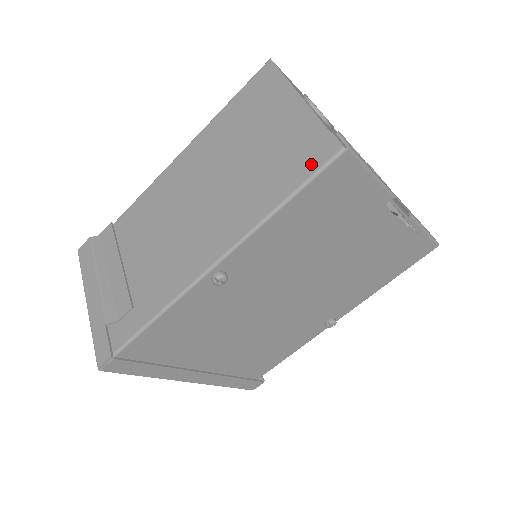
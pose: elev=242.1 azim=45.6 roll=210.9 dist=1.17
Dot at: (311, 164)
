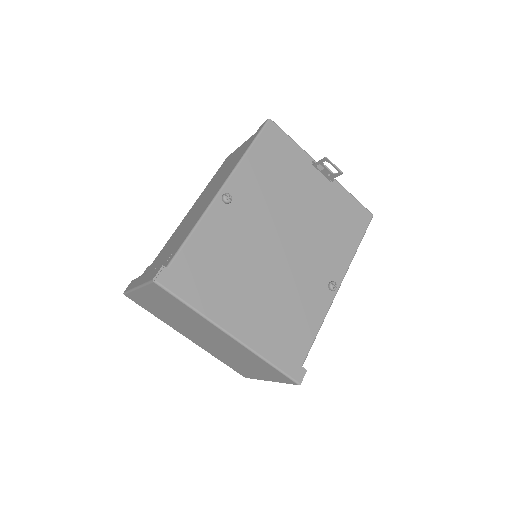
Dot at: (256, 133)
